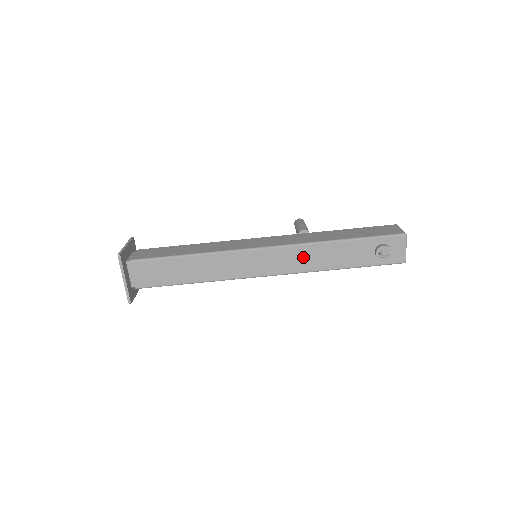
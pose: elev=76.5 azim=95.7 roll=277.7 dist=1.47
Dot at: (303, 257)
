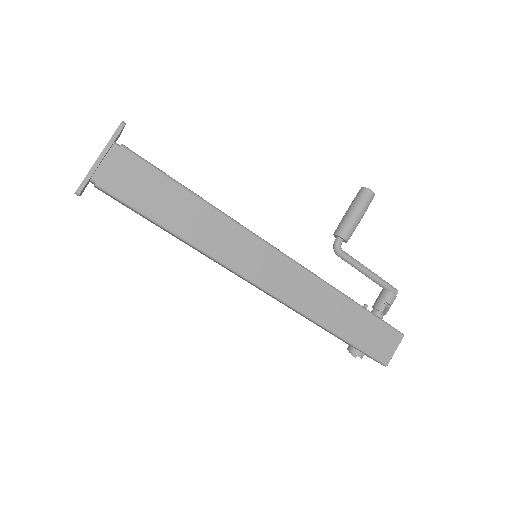
Dot at: occluded
